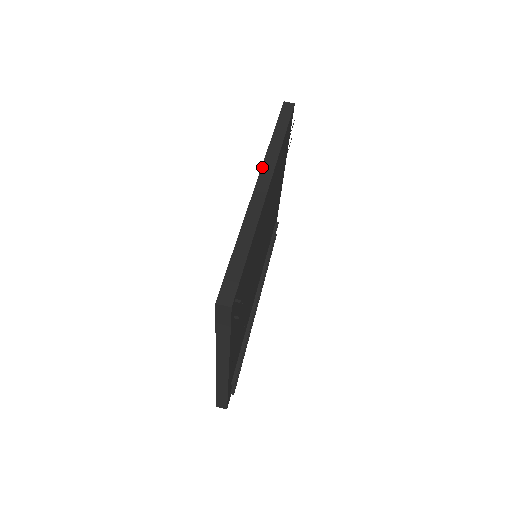
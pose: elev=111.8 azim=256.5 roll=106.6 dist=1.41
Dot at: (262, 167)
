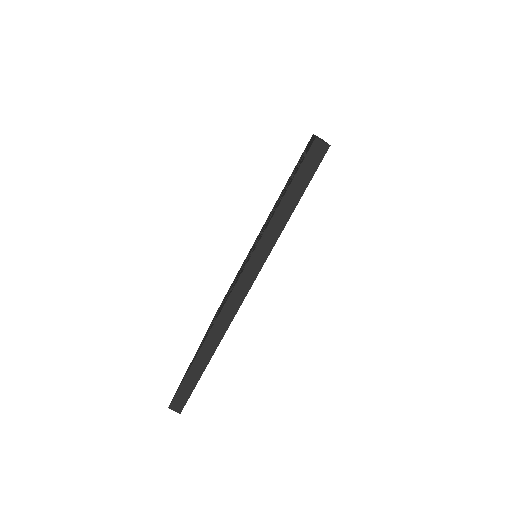
Dot at: (246, 266)
